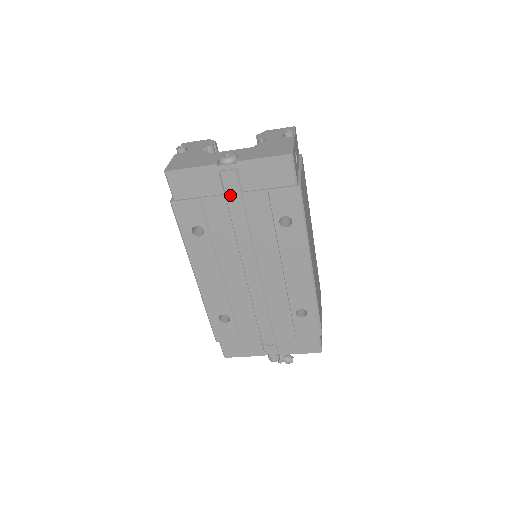
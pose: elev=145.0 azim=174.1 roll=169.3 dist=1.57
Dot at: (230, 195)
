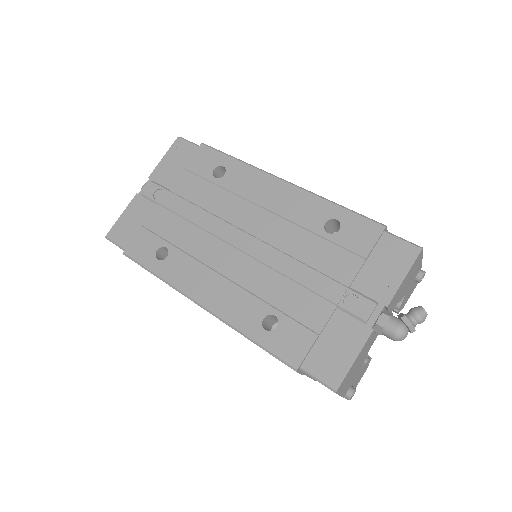
Dot at: (162, 200)
